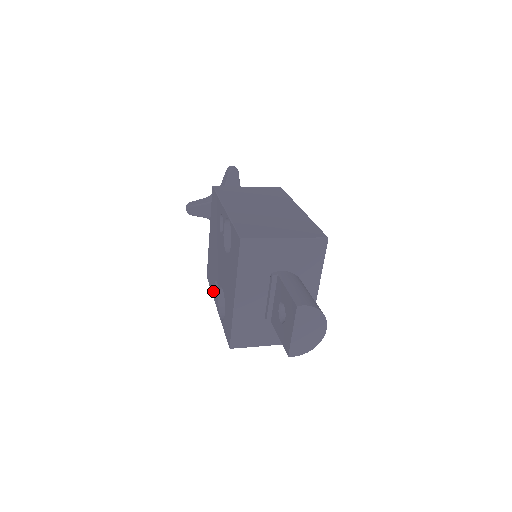
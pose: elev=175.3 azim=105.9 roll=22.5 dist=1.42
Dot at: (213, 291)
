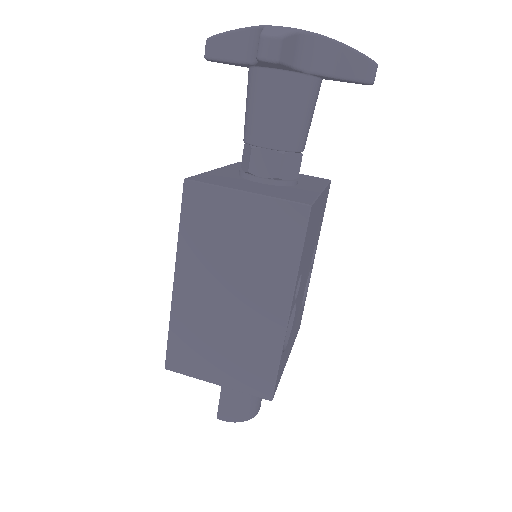
Dot at: occluded
